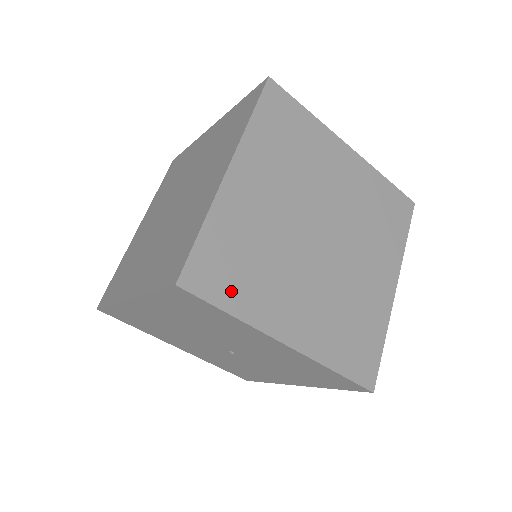
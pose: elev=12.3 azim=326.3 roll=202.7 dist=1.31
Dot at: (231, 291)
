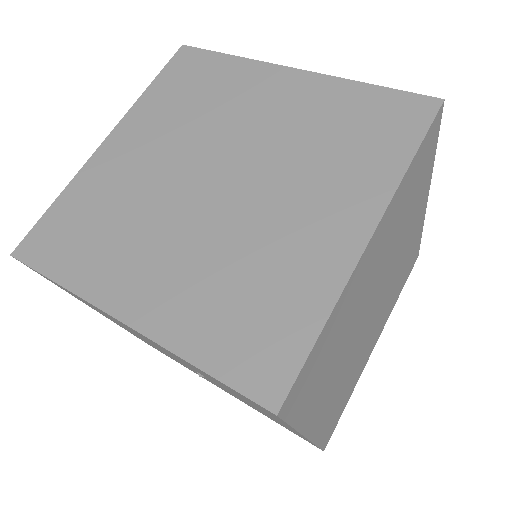
Dot at: (66, 258)
